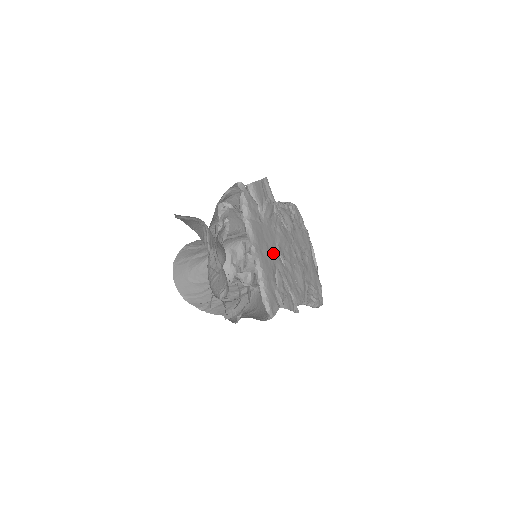
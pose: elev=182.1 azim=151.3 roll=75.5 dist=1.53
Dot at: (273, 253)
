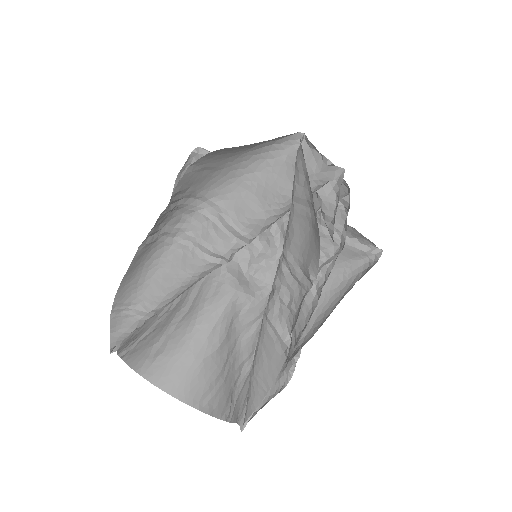
Dot at: occluded
